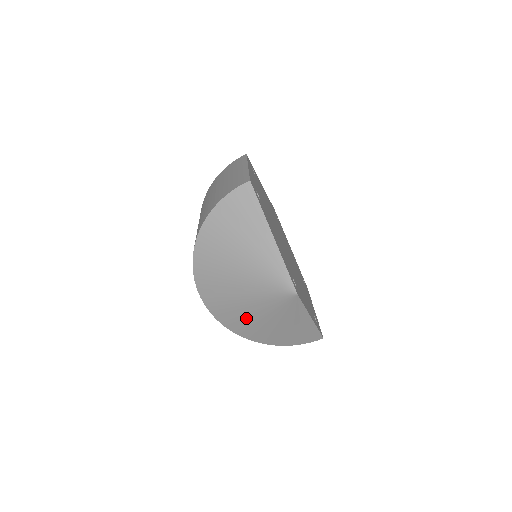
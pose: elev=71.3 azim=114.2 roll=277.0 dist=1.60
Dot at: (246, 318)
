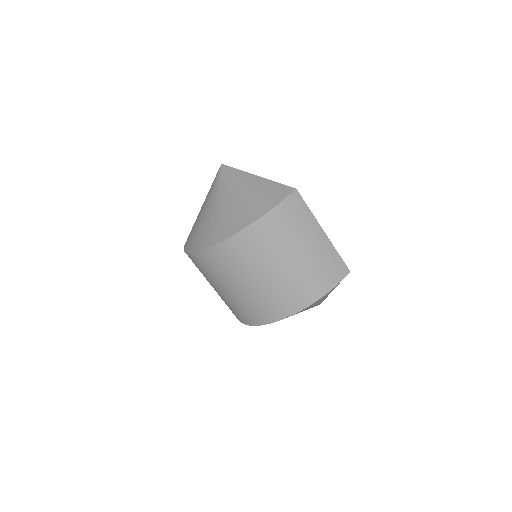
Dot at: (215, 218)
